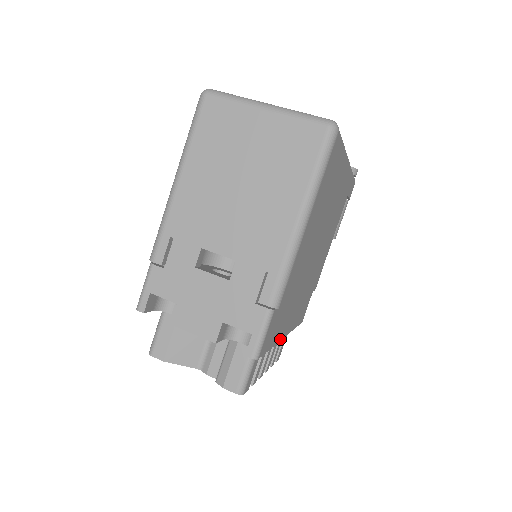
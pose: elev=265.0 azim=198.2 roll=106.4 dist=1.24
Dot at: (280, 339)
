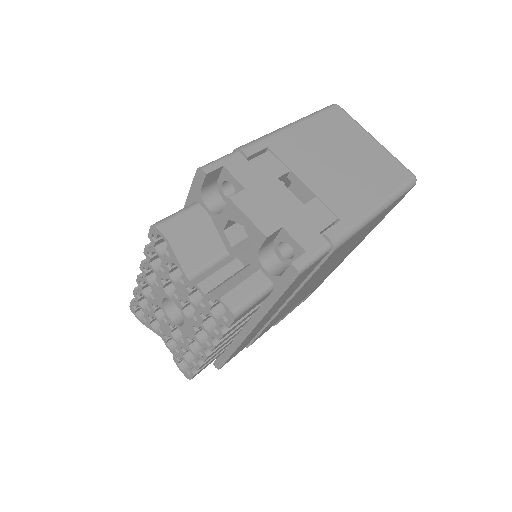
Dot at: (261, 320)
